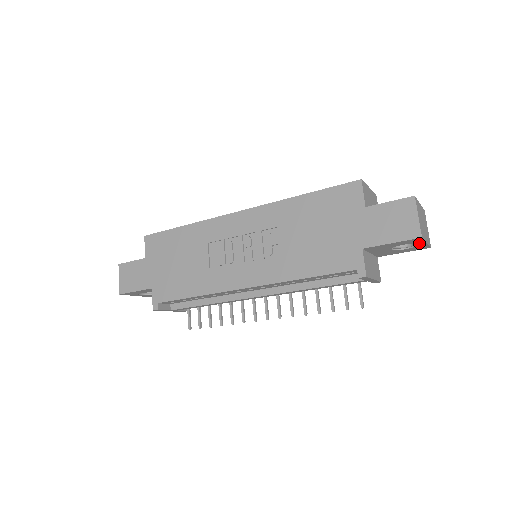
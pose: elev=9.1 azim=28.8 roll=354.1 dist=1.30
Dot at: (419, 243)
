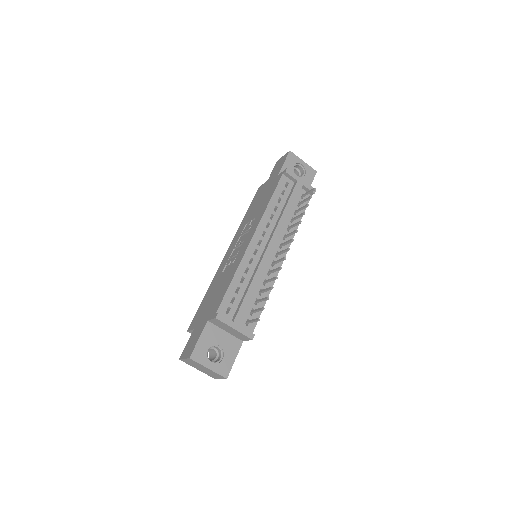
Dot at: (300, 162)
